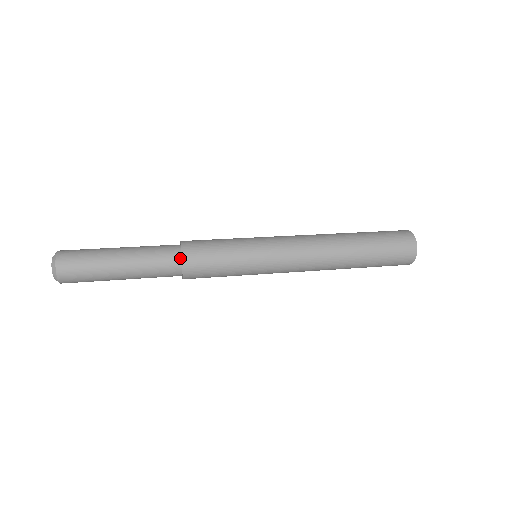
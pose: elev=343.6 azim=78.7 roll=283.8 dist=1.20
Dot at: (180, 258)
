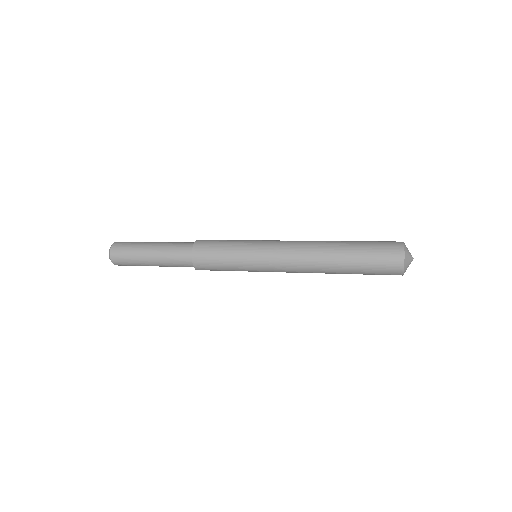
Dot at: (192, 260)
